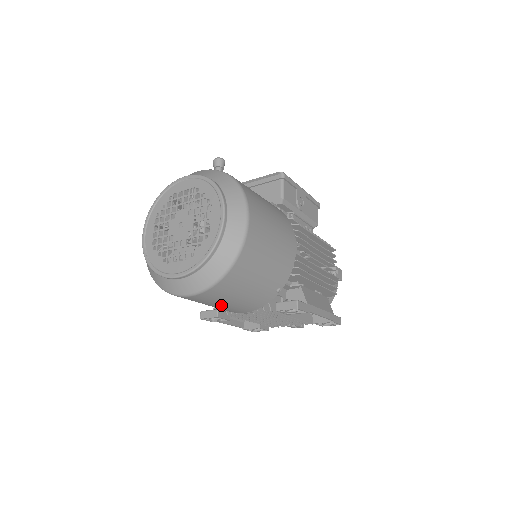
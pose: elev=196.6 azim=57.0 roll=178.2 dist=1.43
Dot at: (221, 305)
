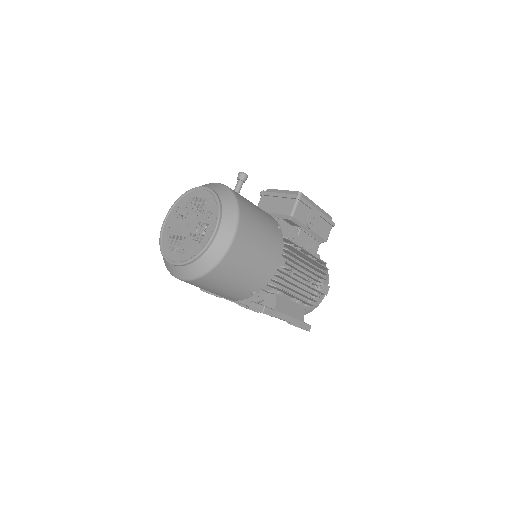
Dot at: (207, 290)
